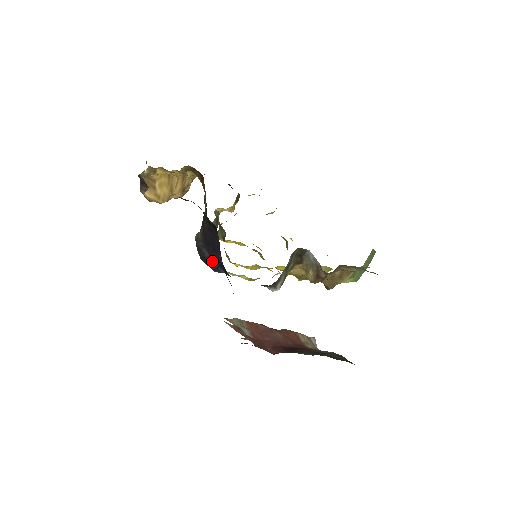
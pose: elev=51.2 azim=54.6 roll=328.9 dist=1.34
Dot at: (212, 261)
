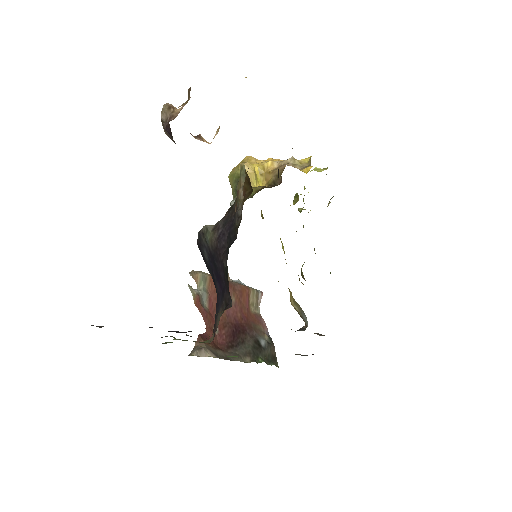
Dot at: (208, 265)
